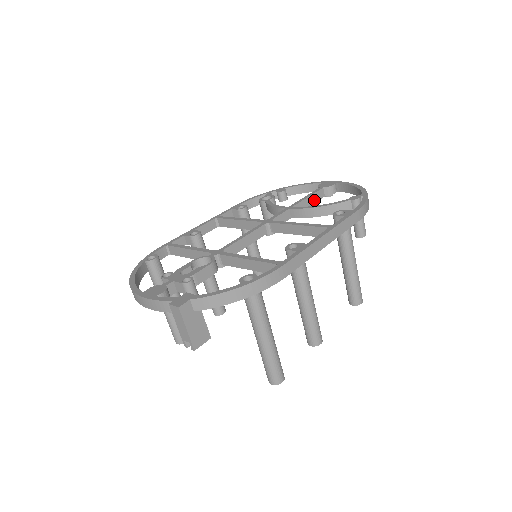
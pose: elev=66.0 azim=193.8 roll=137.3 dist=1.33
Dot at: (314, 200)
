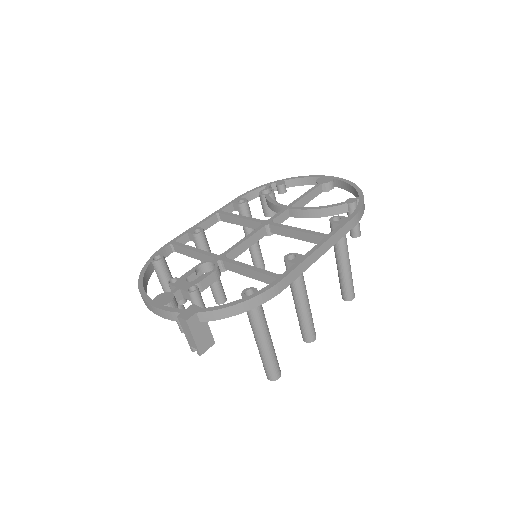
Dot at: (312, 197)
